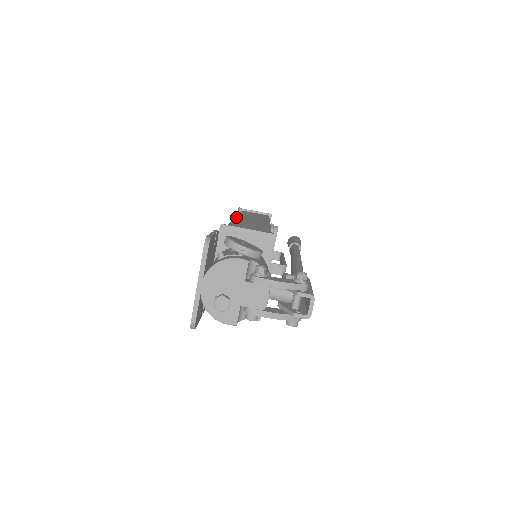
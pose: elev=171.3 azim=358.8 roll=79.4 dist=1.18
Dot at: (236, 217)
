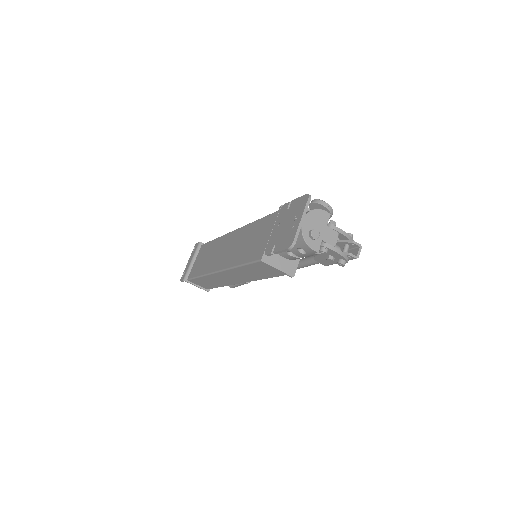
Dot at: occluded
